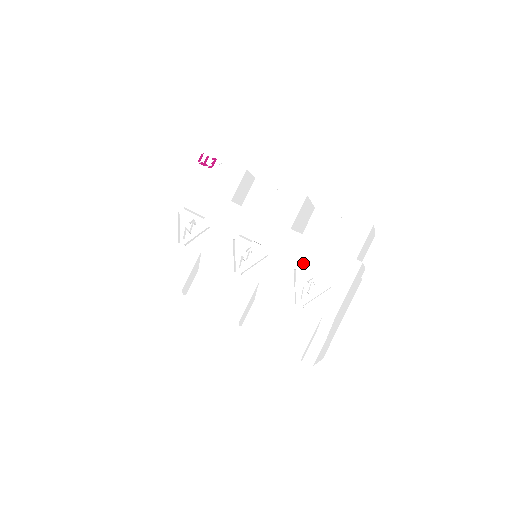
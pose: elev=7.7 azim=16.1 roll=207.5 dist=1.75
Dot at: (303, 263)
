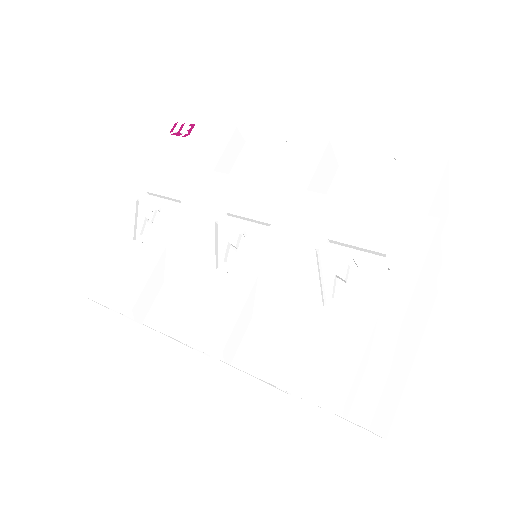
Dot at: (331, 237)
